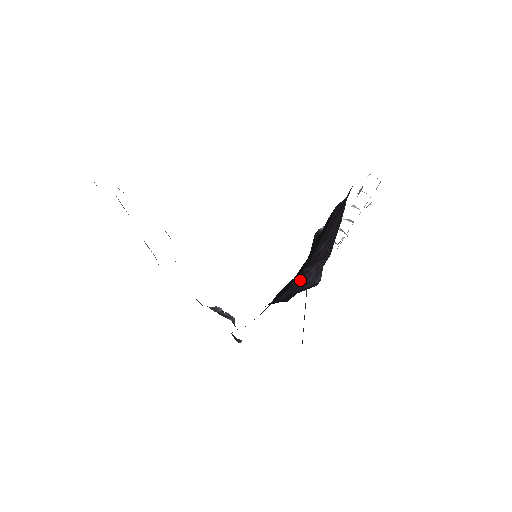
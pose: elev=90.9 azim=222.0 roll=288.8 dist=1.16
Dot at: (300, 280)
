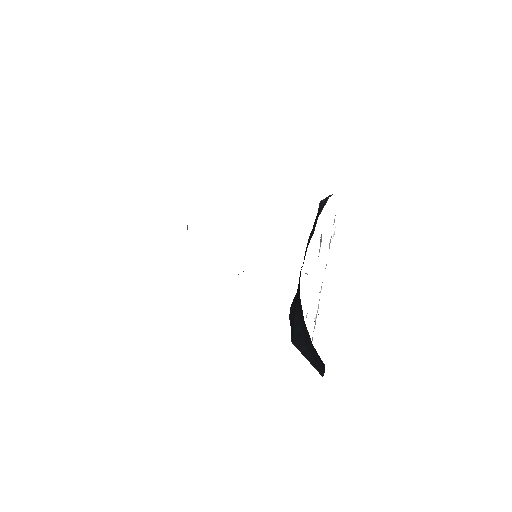
Dot at: occluded
